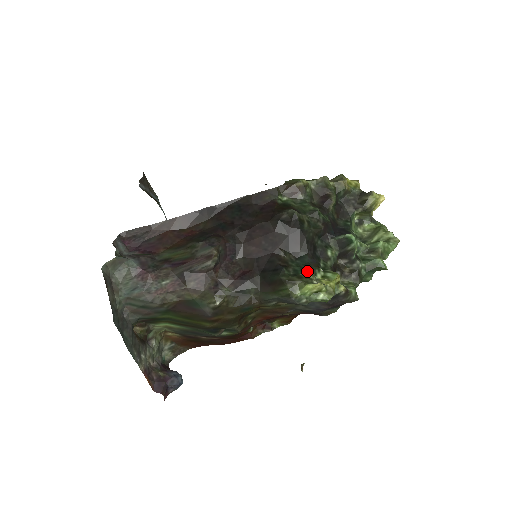
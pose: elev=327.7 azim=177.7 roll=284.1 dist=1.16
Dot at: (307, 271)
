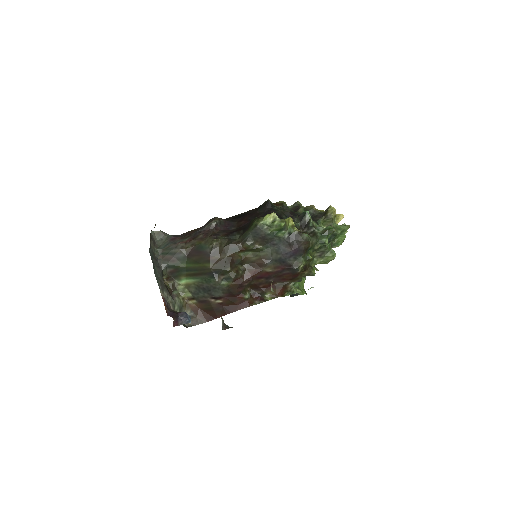
Dot at: occluded
